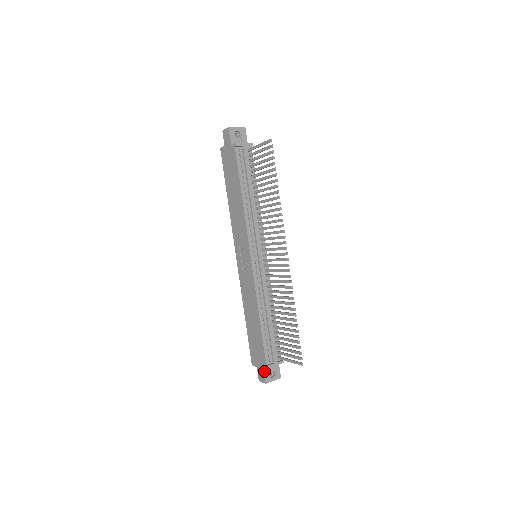
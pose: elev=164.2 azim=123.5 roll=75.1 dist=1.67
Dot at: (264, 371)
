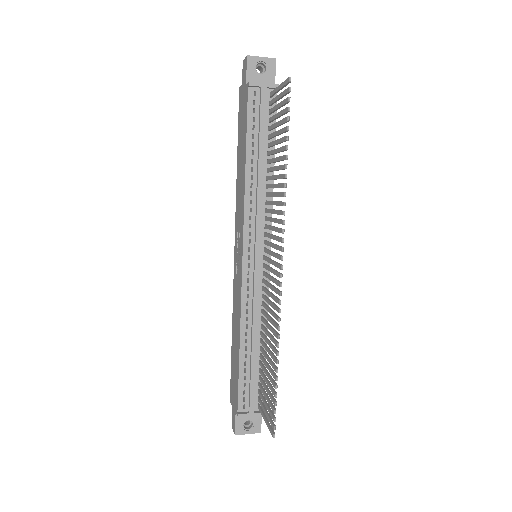
Dot at: (236, 418)
